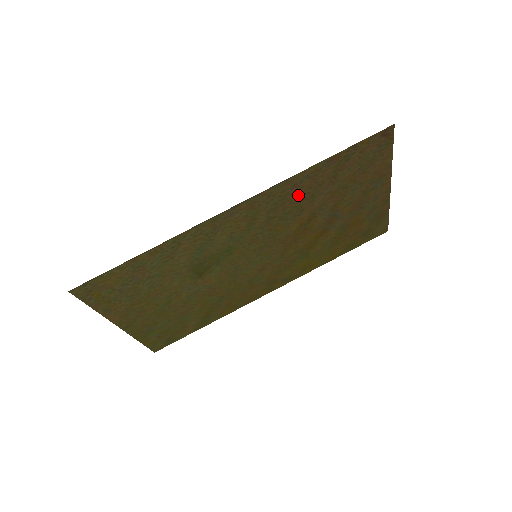
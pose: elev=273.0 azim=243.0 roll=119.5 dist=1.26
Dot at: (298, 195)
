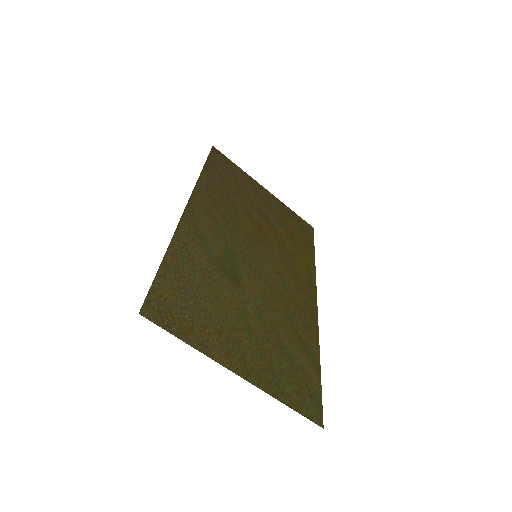
Dot at: (219, 195)
